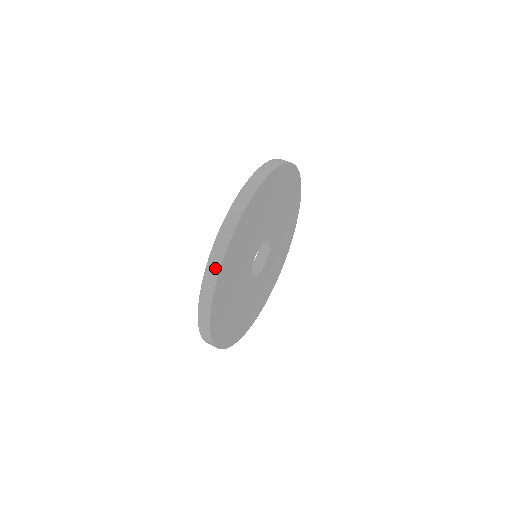
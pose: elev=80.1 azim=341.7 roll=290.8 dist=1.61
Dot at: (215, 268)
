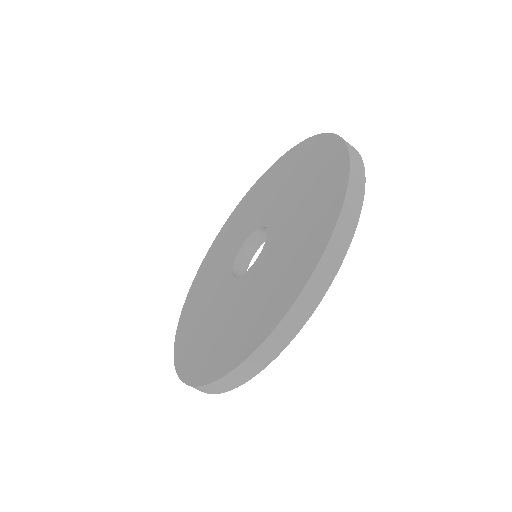
Dot at: (228, 386)
